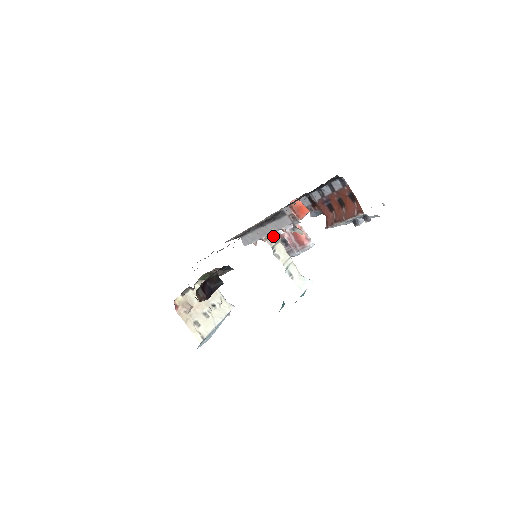
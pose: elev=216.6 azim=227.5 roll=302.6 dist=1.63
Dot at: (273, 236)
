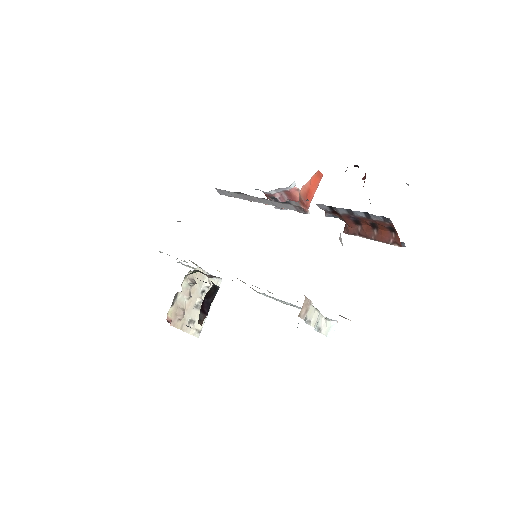
Dot at: (305, 306)
